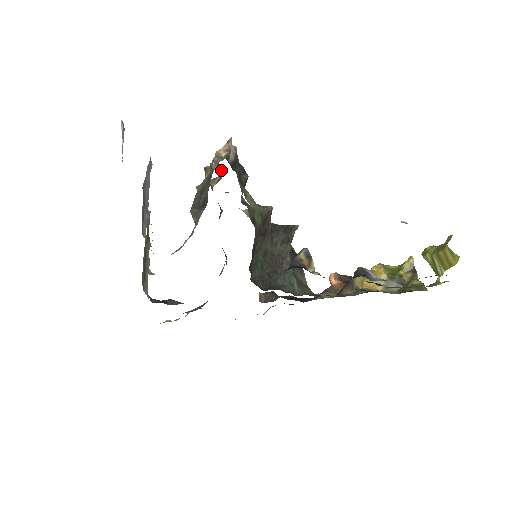
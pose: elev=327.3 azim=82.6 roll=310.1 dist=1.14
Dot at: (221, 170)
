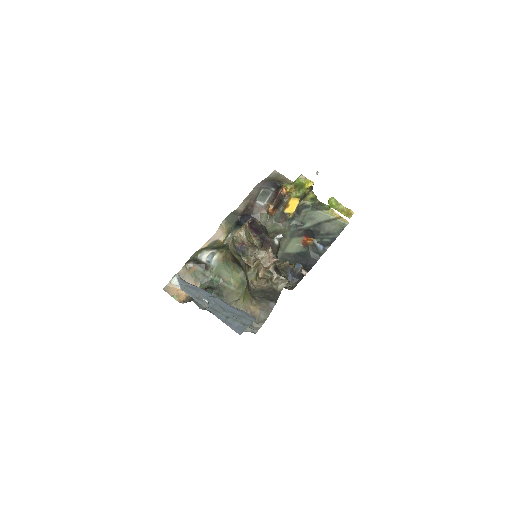
Dot at: (258, 260)
